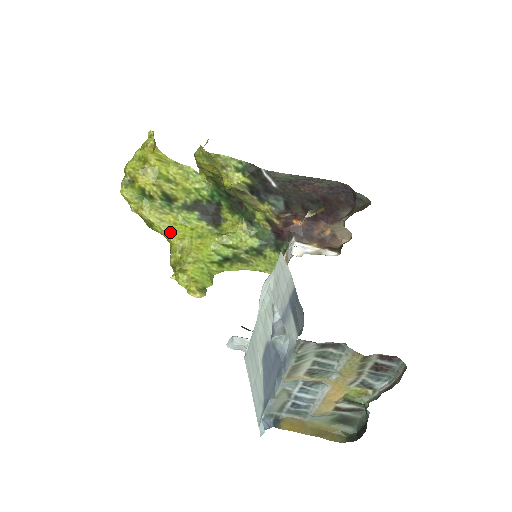
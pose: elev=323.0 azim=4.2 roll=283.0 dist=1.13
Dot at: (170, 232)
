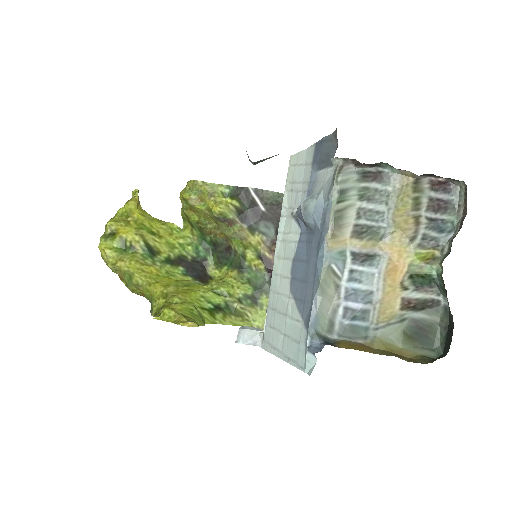
Dot at: (152, 281)
